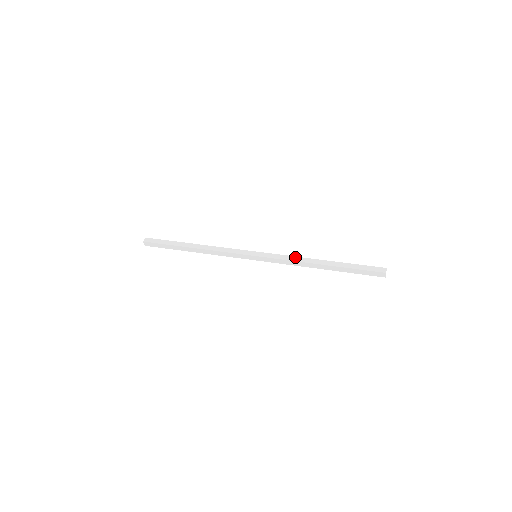
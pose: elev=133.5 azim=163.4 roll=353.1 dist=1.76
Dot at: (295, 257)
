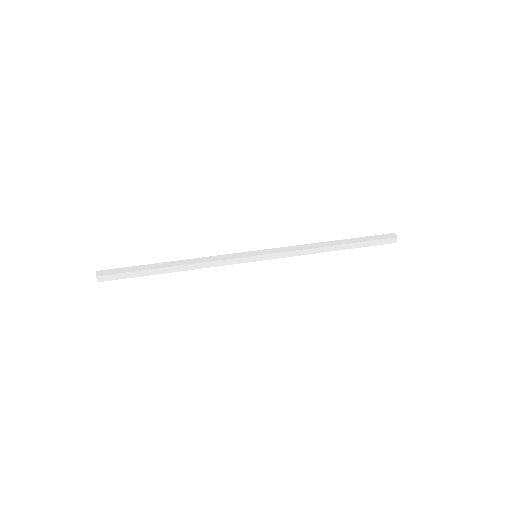
Dot at: (302, 245)
